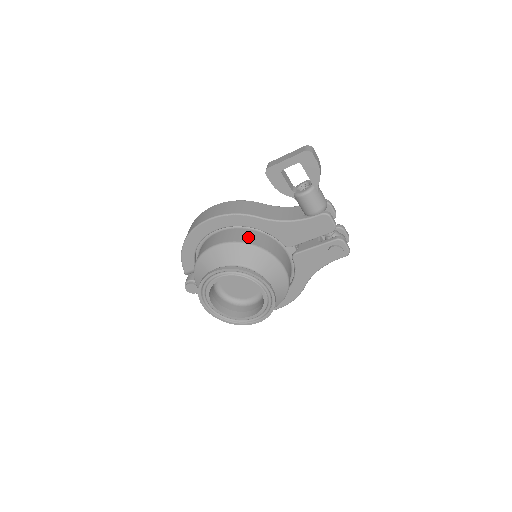
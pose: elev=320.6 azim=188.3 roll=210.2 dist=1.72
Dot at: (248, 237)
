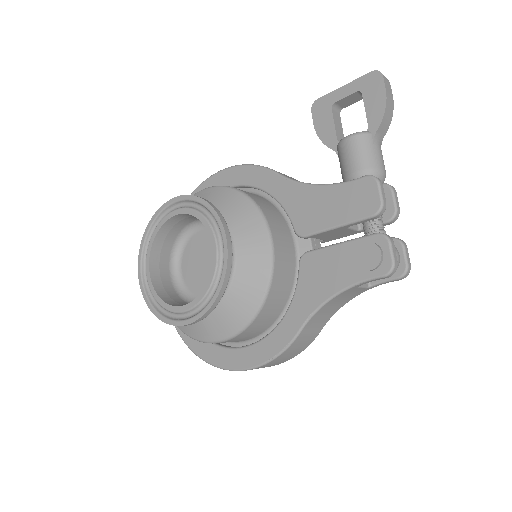
Dot at: occluded
